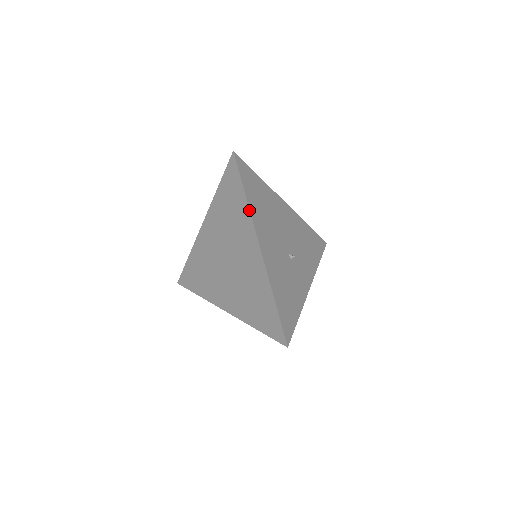
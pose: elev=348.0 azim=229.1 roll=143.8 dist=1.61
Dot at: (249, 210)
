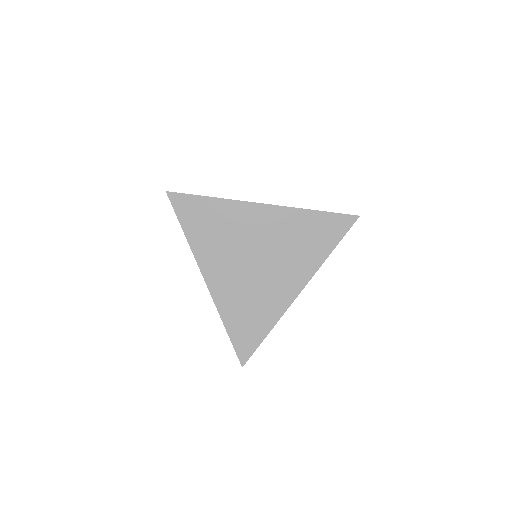
Dot at: (226, 199)
